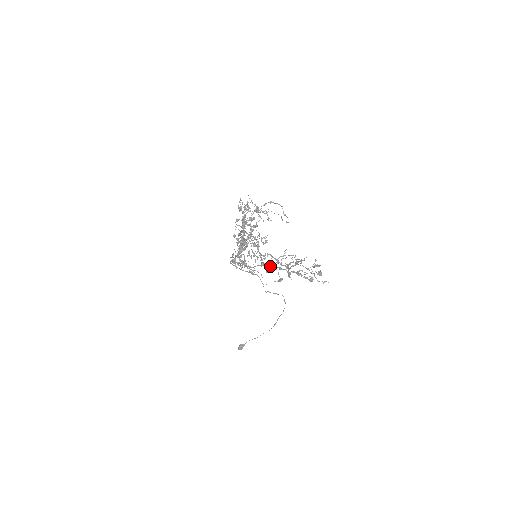
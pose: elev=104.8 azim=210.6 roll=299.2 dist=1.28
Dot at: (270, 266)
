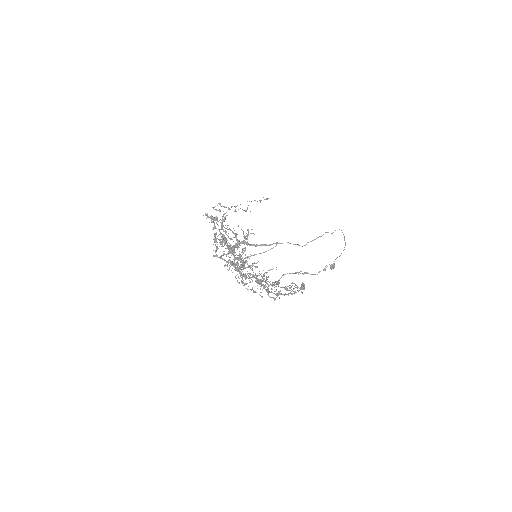
Dot at: occluded
